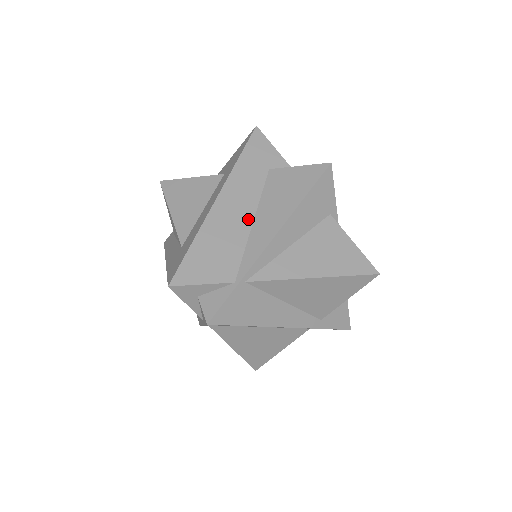
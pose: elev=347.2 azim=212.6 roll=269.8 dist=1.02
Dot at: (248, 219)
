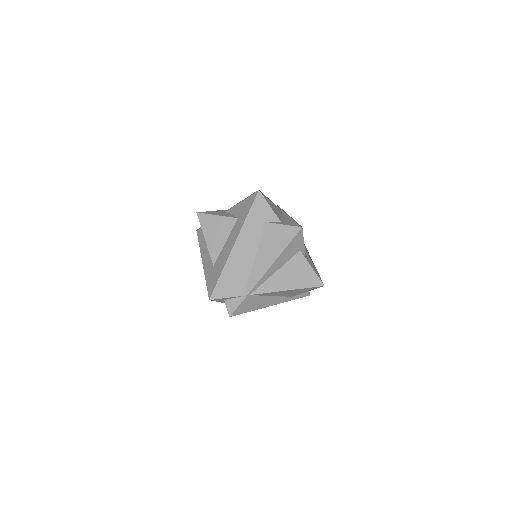
Dot at: (252, 257)
